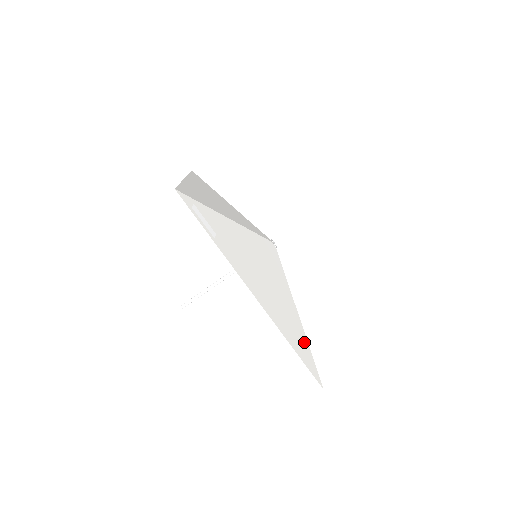
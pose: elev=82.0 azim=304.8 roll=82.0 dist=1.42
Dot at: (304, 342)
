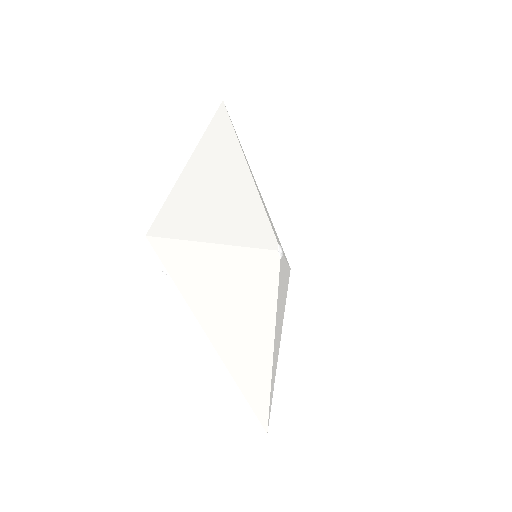
Dot at: occluded
